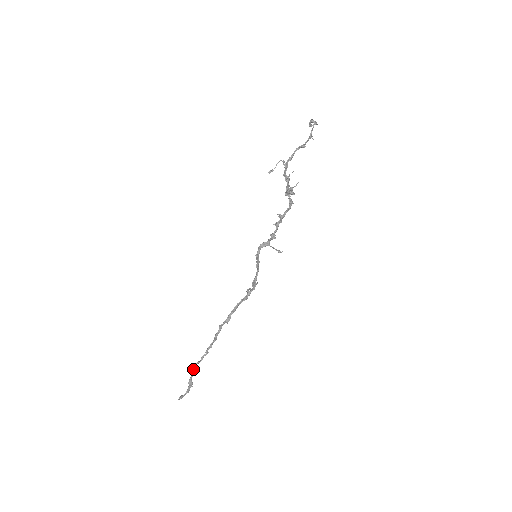
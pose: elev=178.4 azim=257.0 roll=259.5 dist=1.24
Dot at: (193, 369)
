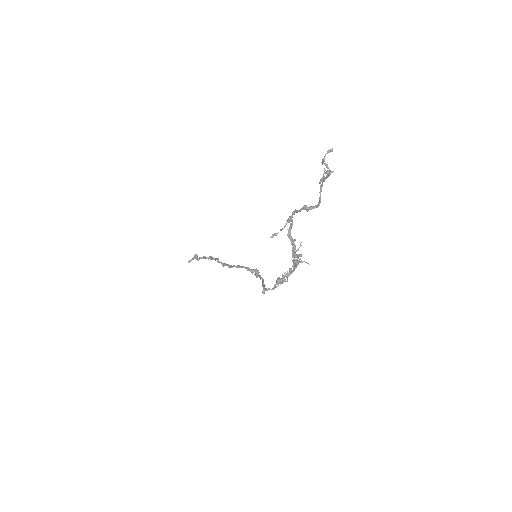
Dot at: (198, 260)
